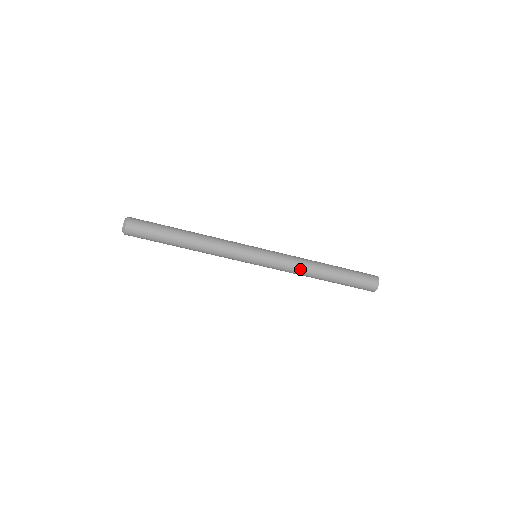
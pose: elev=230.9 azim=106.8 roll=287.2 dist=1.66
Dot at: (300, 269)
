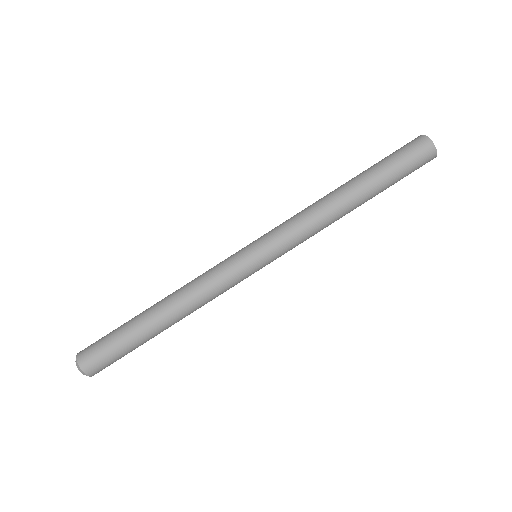
Dot at: (319, 219)
